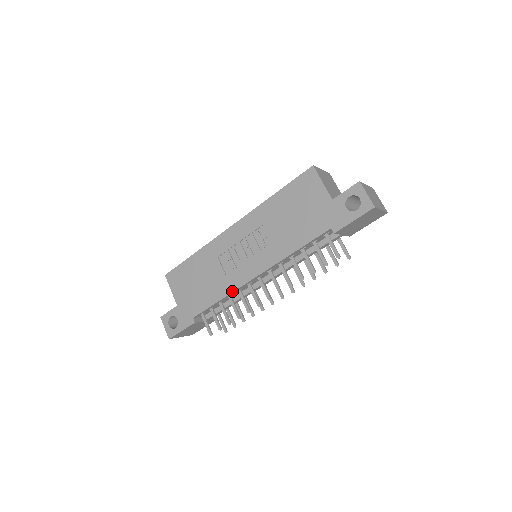
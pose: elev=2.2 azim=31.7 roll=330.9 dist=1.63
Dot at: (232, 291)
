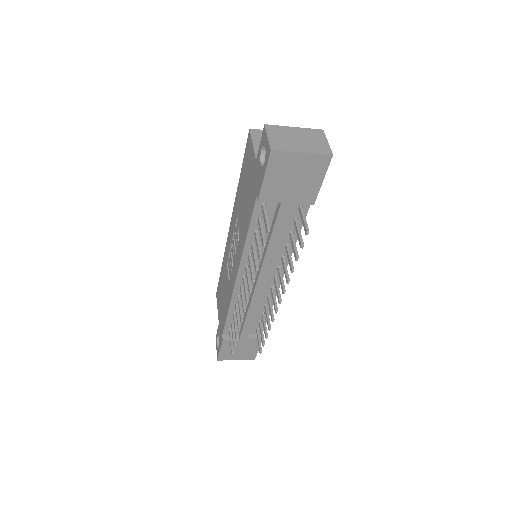
Dot at: (230, 299)
